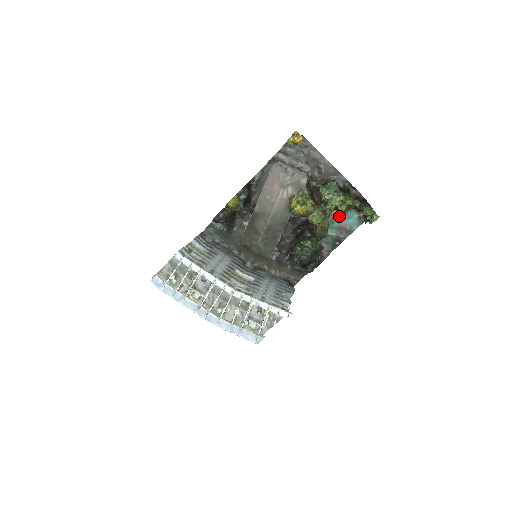
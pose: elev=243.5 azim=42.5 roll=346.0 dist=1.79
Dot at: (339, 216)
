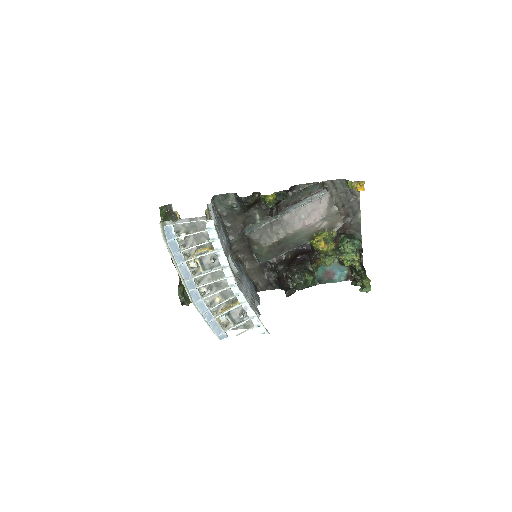
Dot at: (334, 264)
